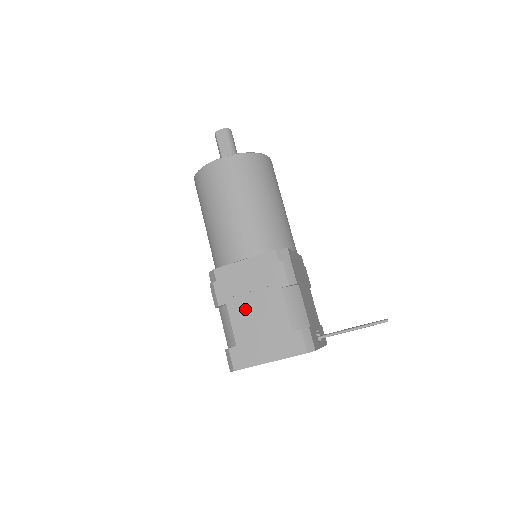
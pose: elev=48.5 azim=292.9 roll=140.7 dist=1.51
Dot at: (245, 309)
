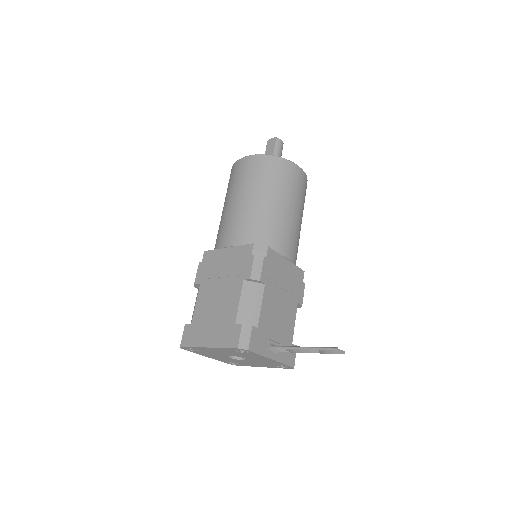
Dot at: (210, 292)
